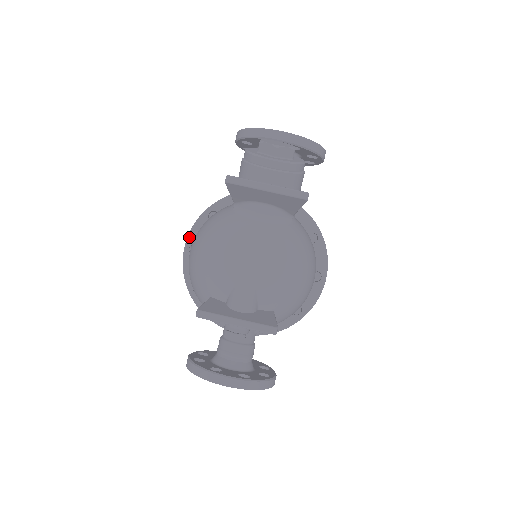
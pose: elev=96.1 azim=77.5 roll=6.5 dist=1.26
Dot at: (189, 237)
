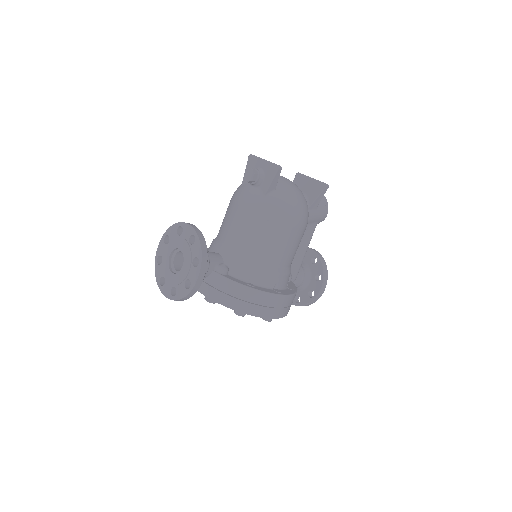
Dot at: occluded
